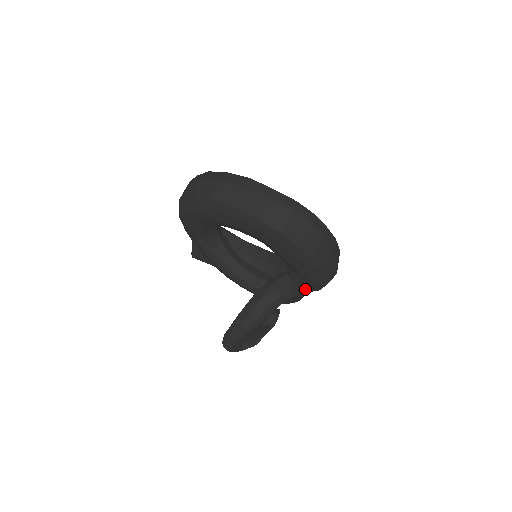
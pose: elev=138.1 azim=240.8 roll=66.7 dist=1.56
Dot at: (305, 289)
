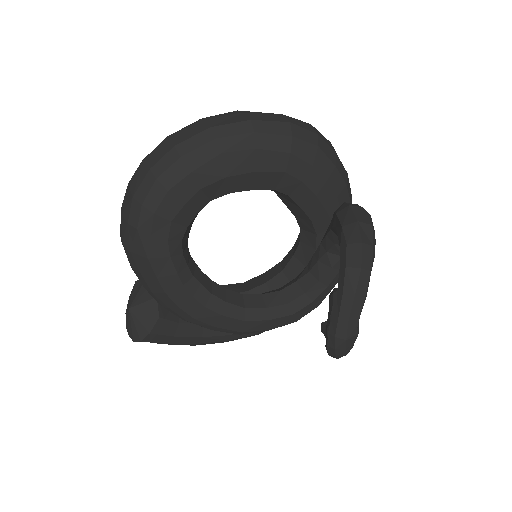
Dot at: occluded
